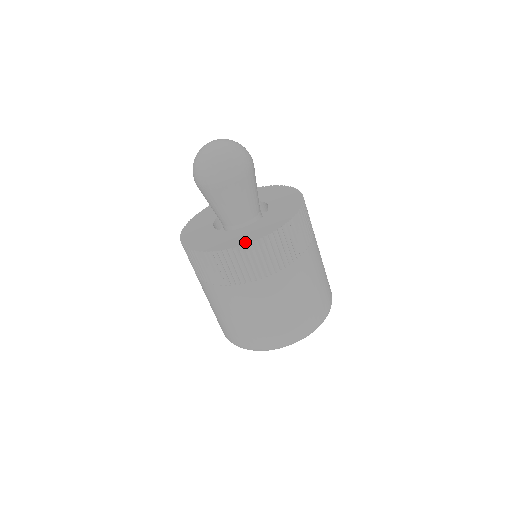
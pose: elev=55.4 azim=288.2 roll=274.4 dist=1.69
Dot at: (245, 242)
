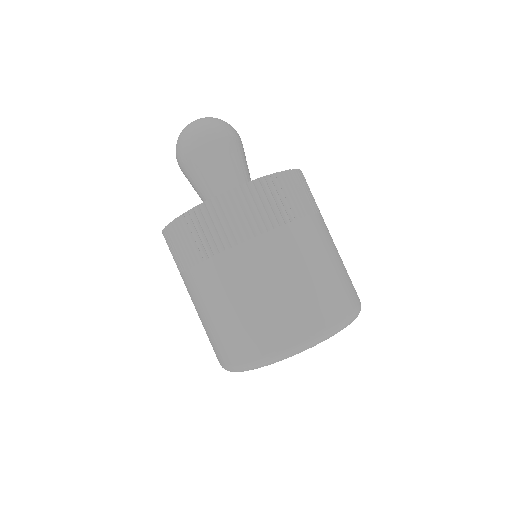
Dot at: (238, 186)
